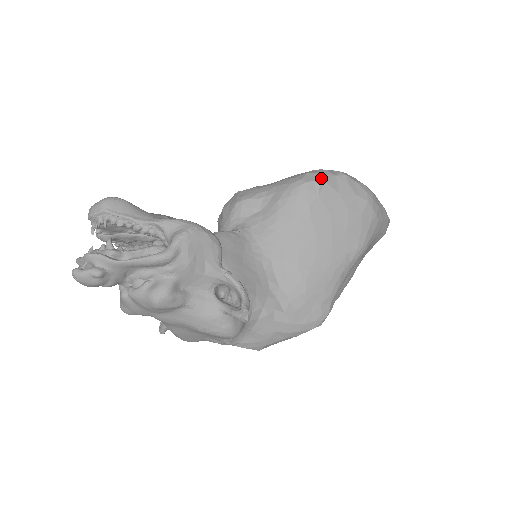
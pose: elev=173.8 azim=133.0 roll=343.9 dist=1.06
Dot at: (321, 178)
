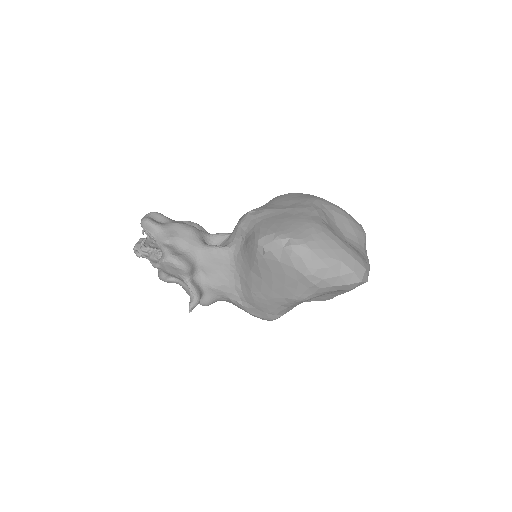
Dot at: (270, 246)
